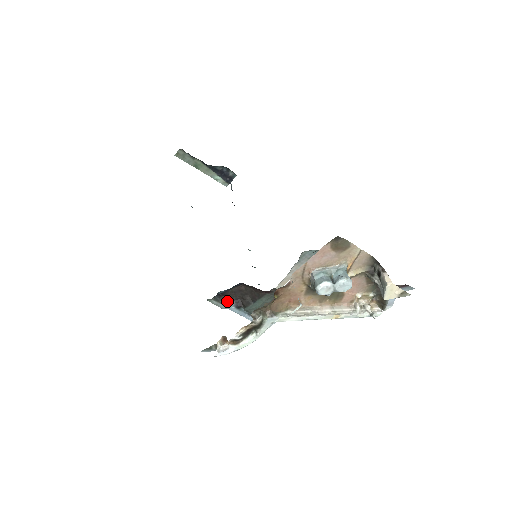
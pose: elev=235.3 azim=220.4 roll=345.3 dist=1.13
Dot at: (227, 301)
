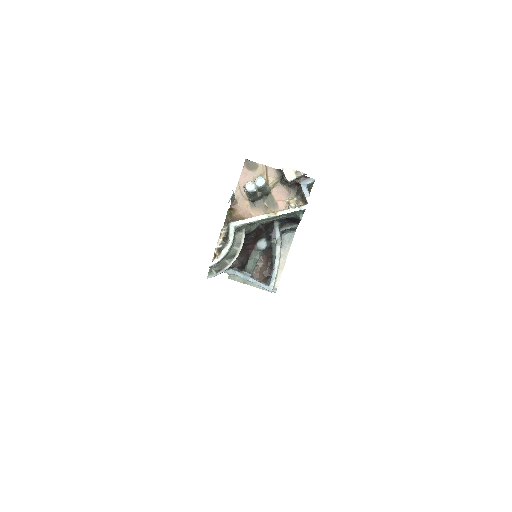
Dot at: (232, 268)
